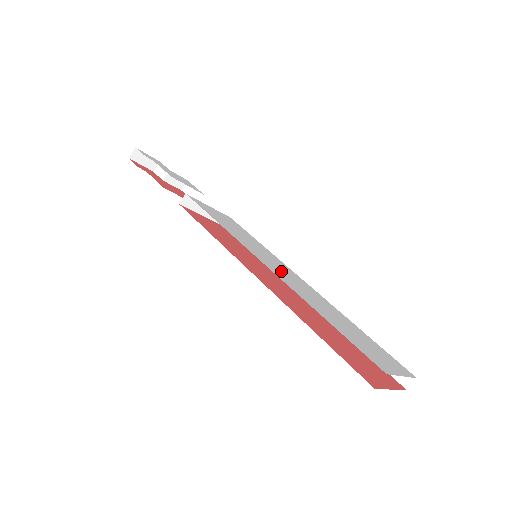
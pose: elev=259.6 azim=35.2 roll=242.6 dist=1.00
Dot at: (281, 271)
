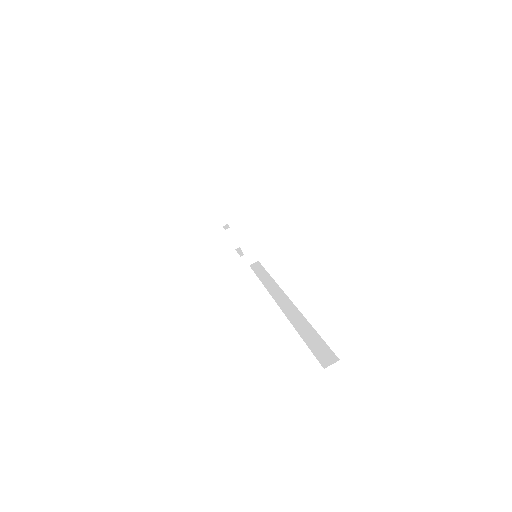
Dot at: occluded
